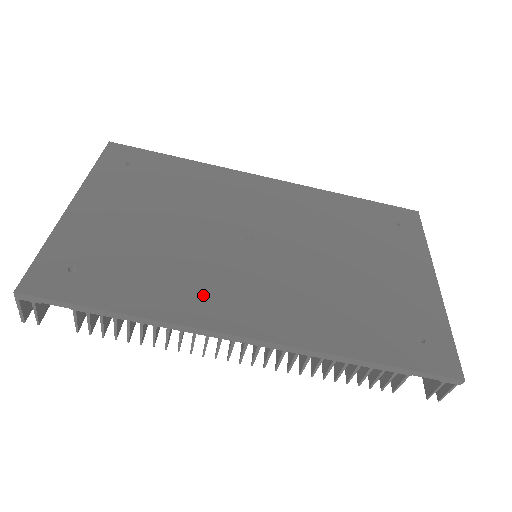
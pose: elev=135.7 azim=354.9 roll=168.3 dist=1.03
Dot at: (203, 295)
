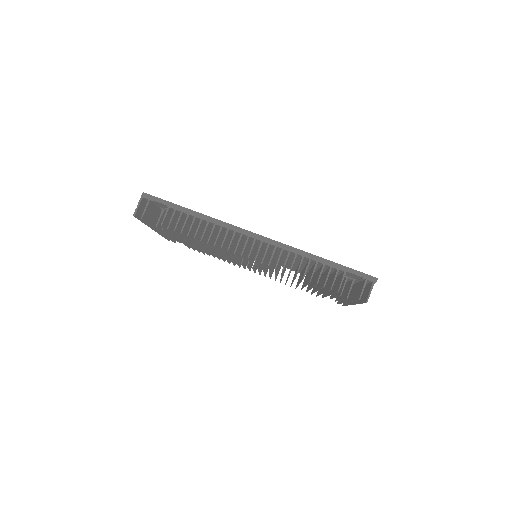
Dot at: occluded
